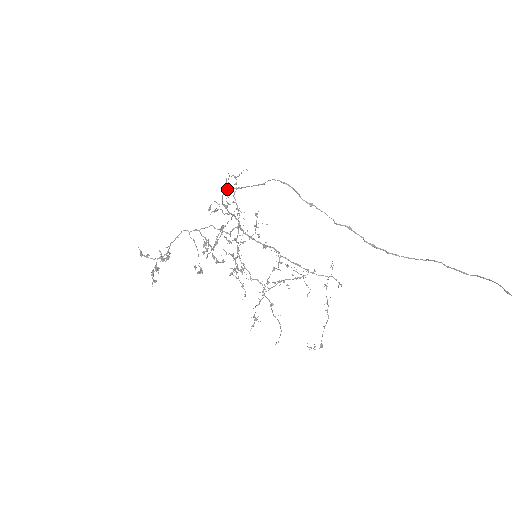
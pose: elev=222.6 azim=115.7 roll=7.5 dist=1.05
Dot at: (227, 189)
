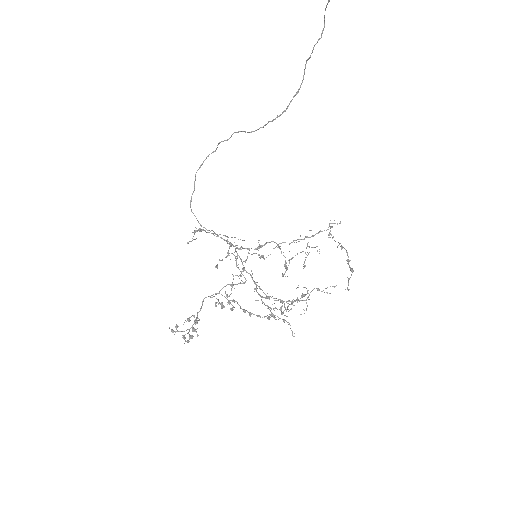
Dot at: occluded
